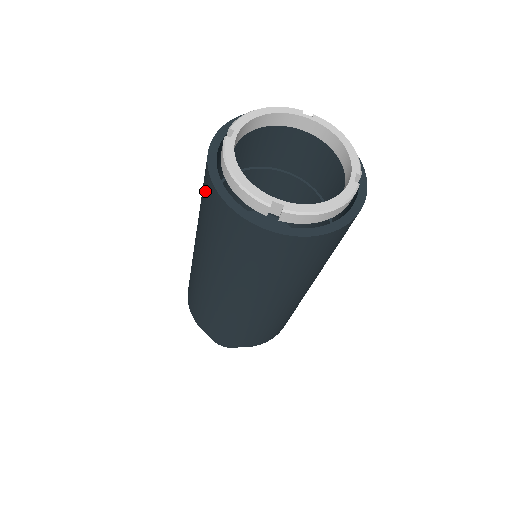
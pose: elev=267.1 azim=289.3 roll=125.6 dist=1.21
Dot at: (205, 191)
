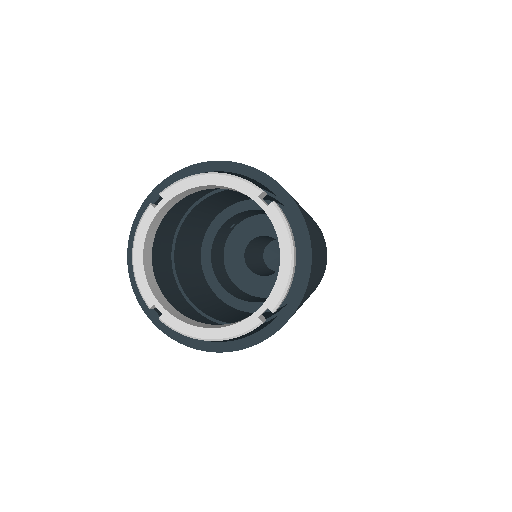
Dot at: occluded
